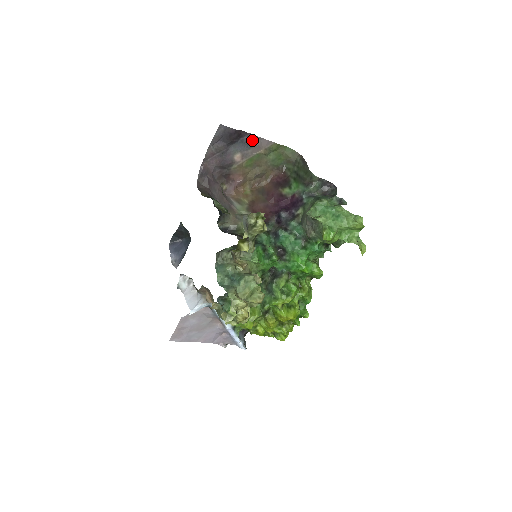
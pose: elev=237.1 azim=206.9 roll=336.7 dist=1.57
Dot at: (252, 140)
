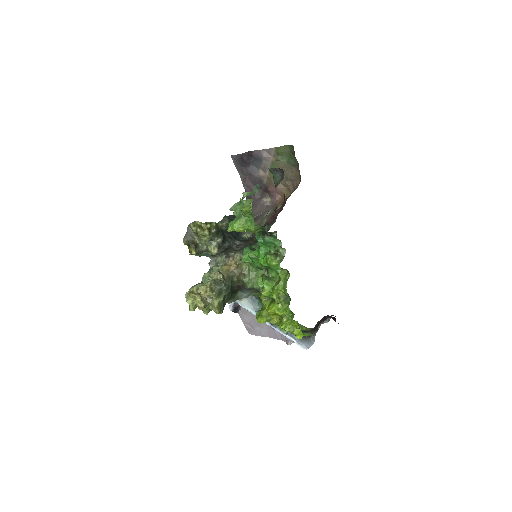
Dot at: (259, 155)
